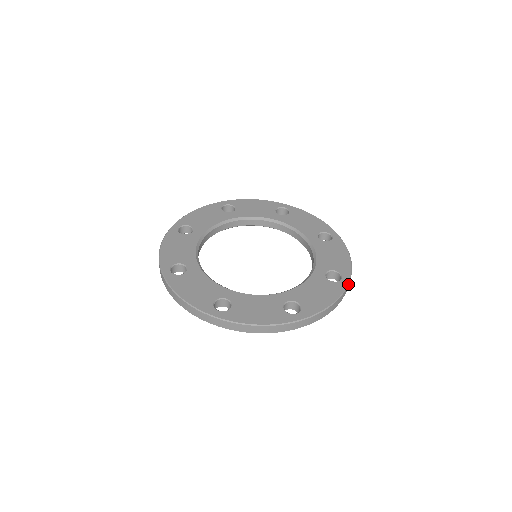
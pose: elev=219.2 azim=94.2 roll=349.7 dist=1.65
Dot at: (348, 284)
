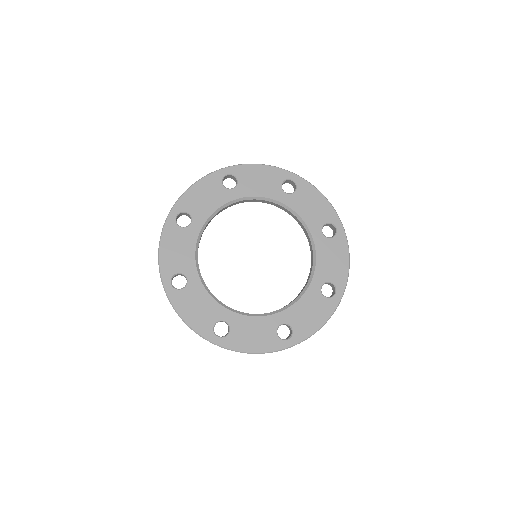
Dot at: (340, 301)
